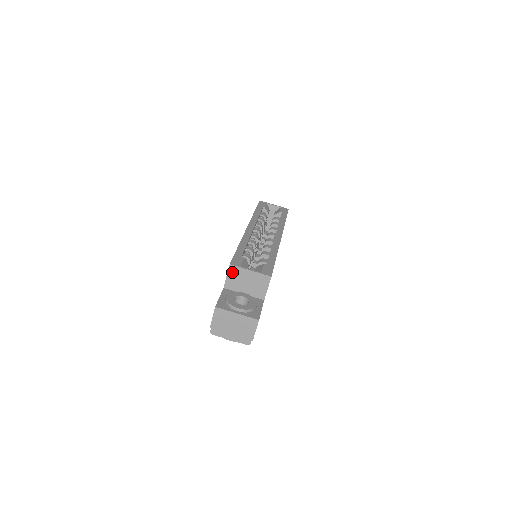
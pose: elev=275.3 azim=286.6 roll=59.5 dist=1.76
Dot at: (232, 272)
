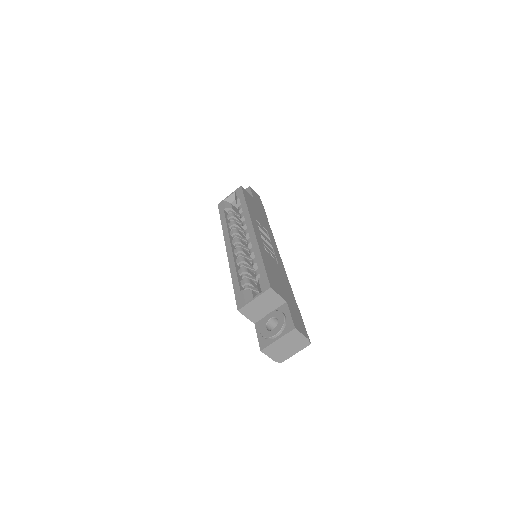
Dot at: (245, 312)
